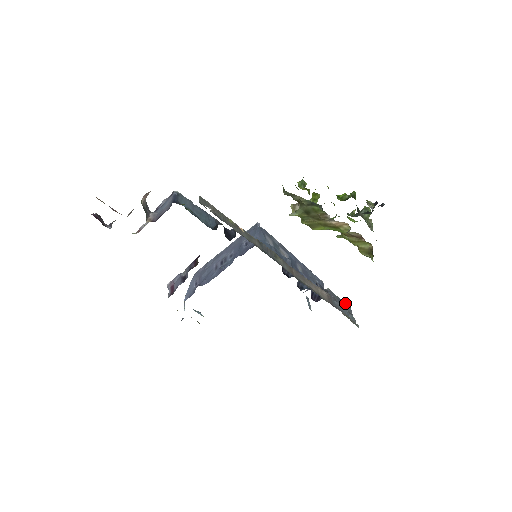
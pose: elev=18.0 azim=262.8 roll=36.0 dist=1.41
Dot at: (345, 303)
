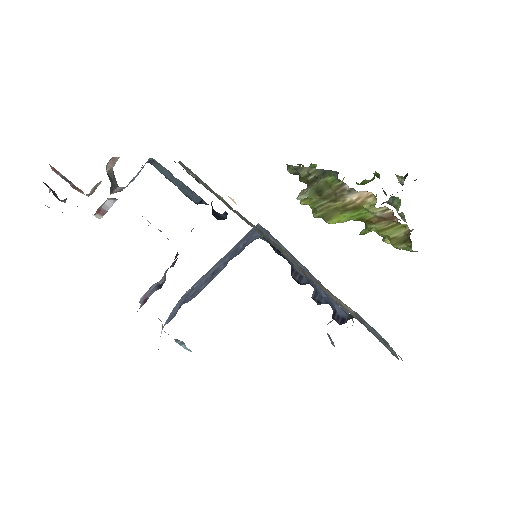
Dot at: (380, 335)
